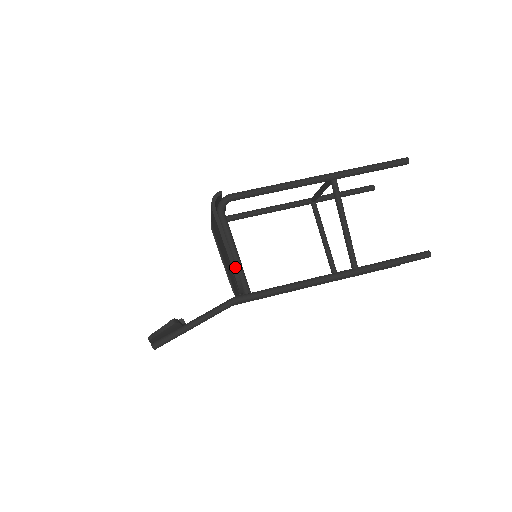
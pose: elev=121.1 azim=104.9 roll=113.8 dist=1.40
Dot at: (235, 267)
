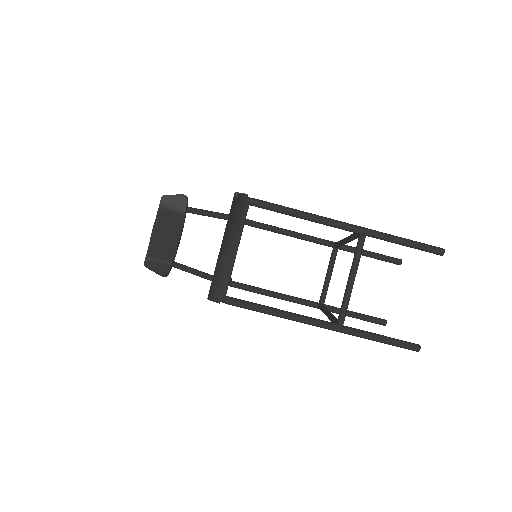
Dot at: occluded
